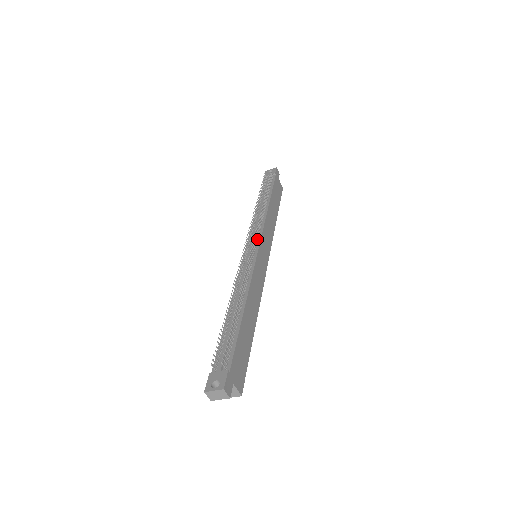
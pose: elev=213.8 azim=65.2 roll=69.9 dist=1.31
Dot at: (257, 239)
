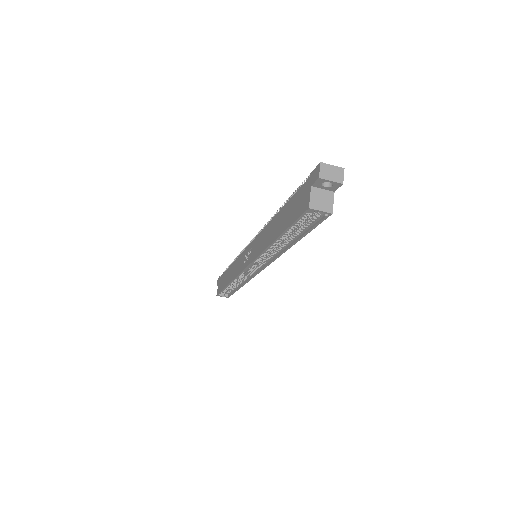
Dot at: occluded
